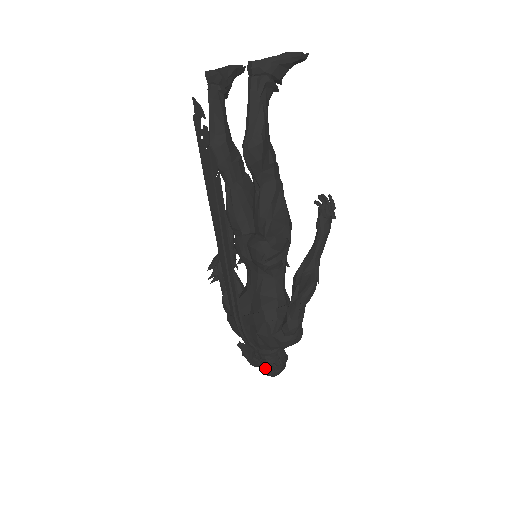
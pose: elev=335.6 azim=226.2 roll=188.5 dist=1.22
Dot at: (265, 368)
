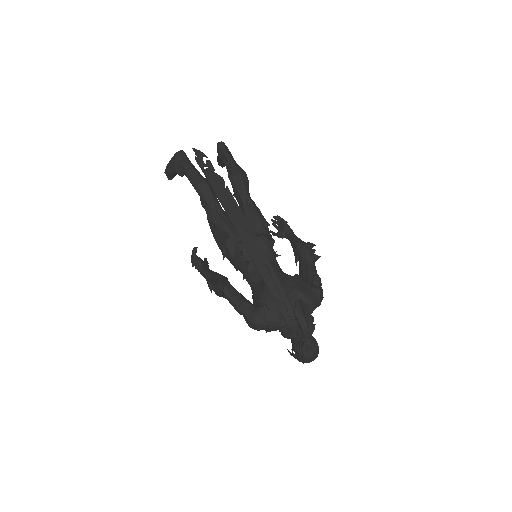
Dot at: (312, 341)
